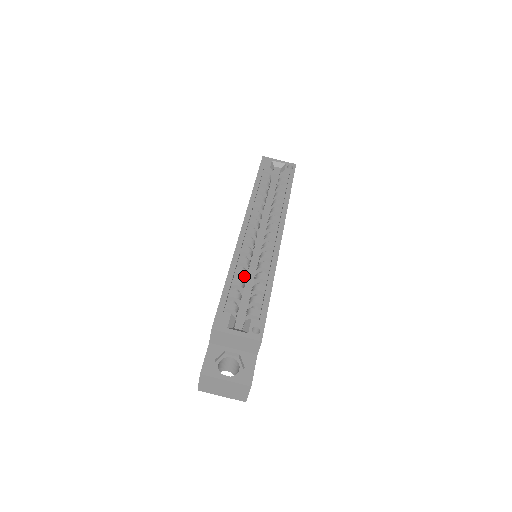
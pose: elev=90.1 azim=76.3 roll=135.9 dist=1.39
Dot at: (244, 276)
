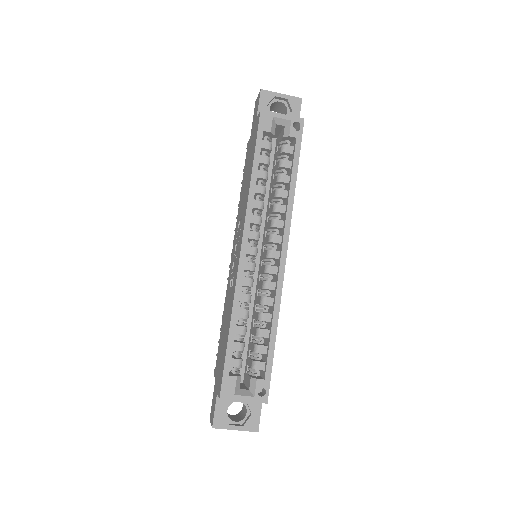
Dot at: (246, 318)
